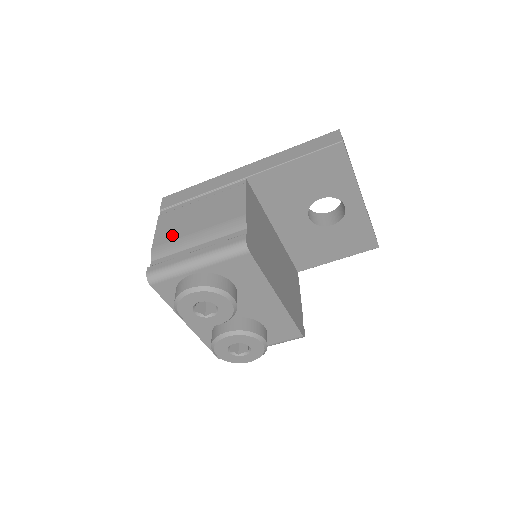
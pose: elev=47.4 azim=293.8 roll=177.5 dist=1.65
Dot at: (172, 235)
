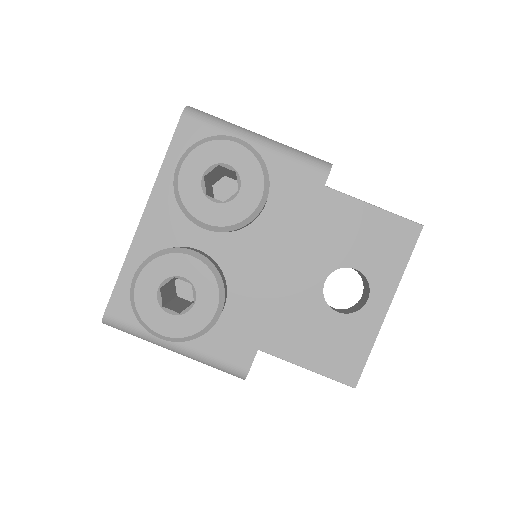
Dot at: occluded
